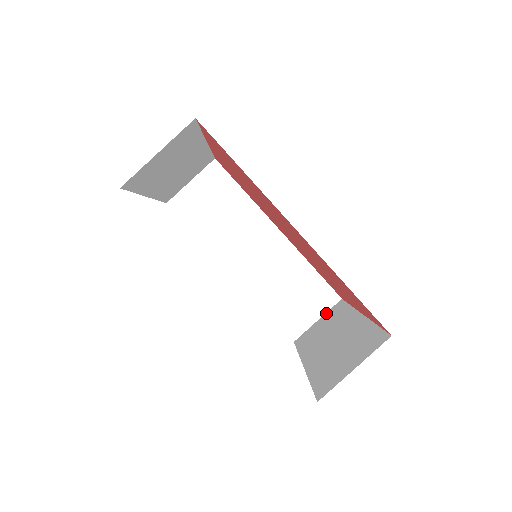
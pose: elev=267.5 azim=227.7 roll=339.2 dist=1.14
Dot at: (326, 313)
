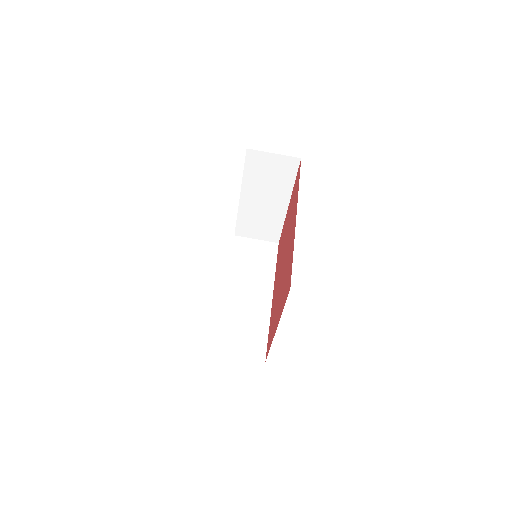
Dot at: (248, 358)
